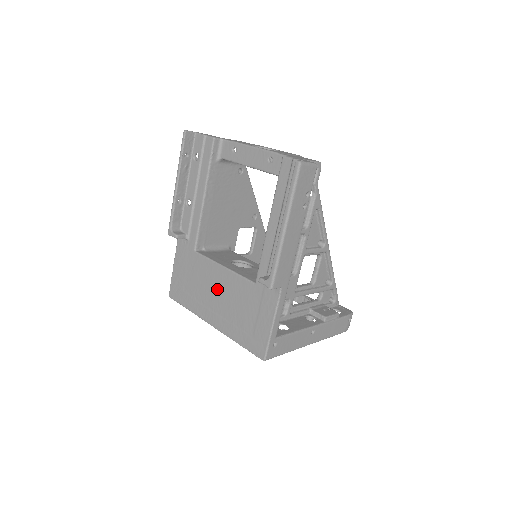
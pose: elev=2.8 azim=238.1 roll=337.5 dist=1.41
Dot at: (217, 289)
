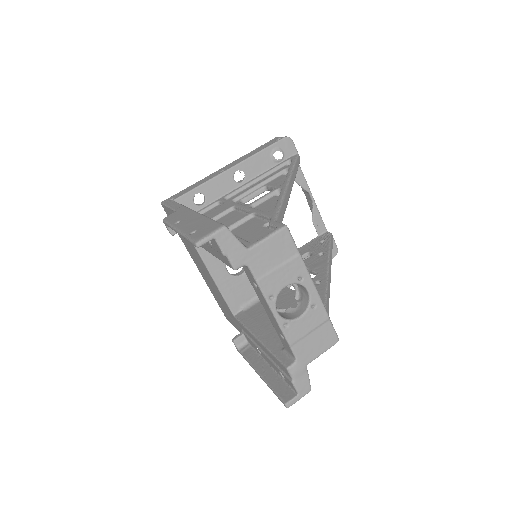
Dot at: (205, 272)
